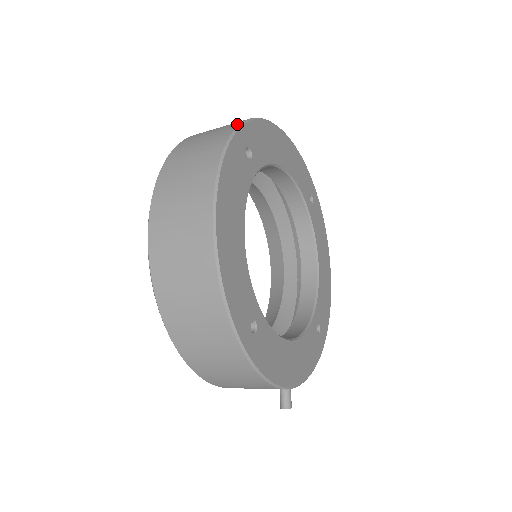
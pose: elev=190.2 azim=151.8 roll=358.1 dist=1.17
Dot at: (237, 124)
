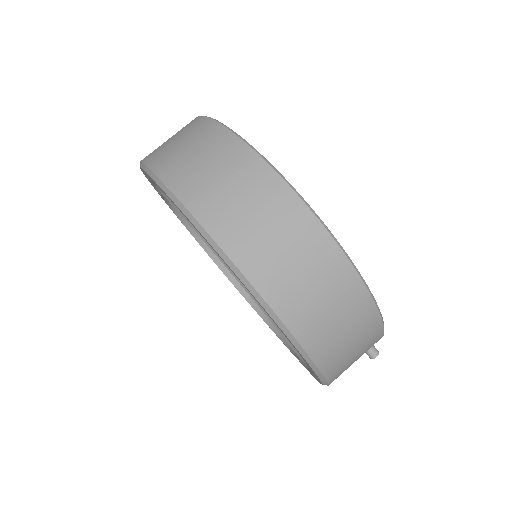
Dot at: (215, 124)
